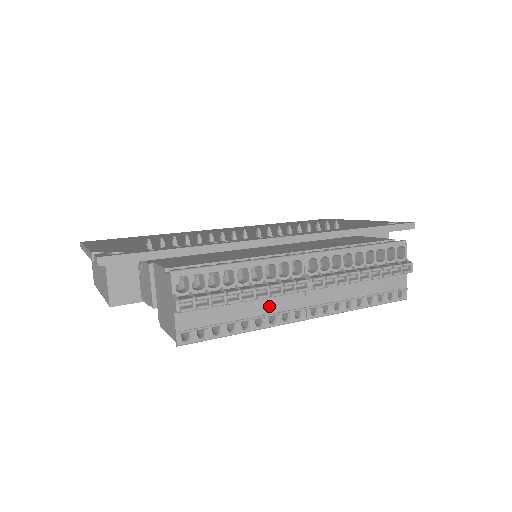
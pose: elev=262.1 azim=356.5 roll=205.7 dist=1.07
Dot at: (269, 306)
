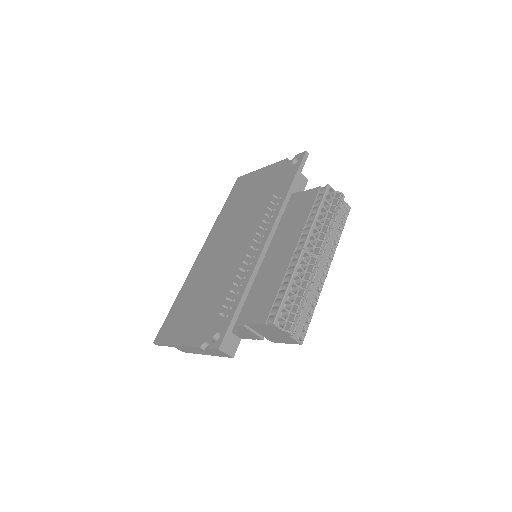
Dot at: (313, 286)
